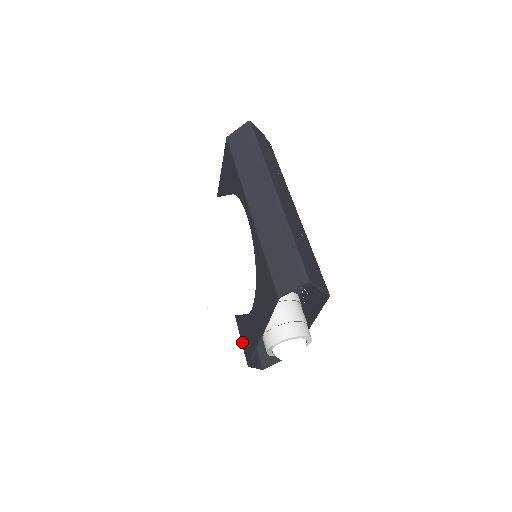
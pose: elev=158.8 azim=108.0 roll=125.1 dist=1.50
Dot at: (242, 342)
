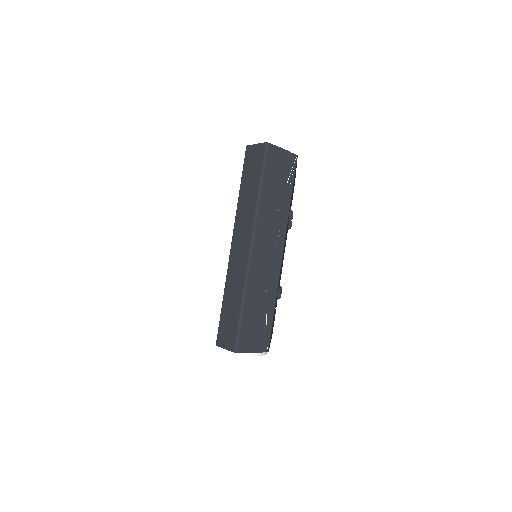
Dot at: occluded
